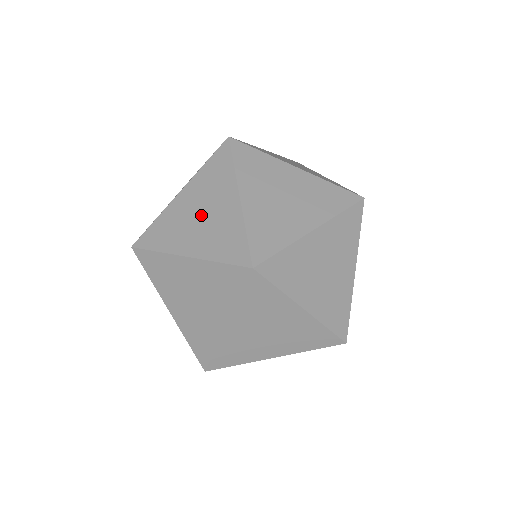
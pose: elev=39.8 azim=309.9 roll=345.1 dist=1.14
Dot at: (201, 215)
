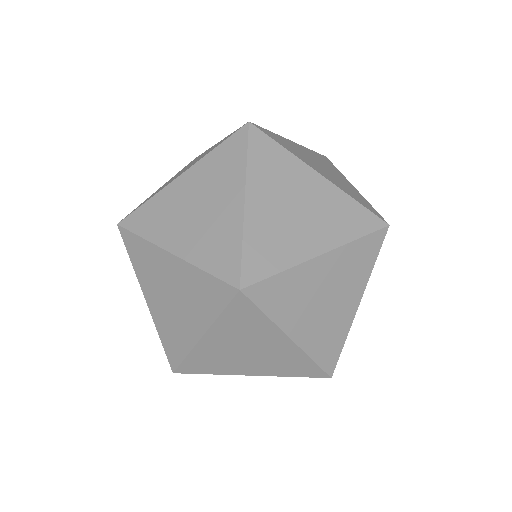
Dot at: occluded
